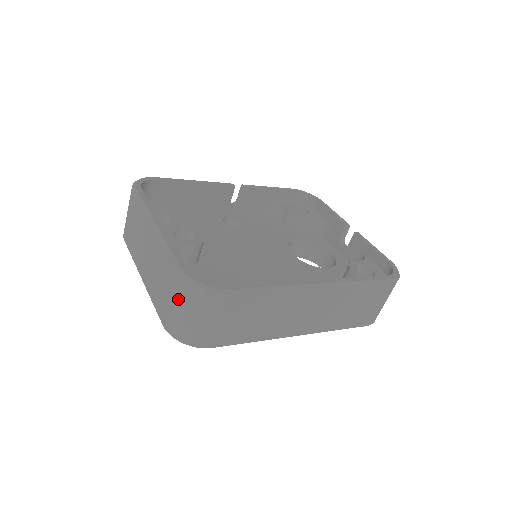
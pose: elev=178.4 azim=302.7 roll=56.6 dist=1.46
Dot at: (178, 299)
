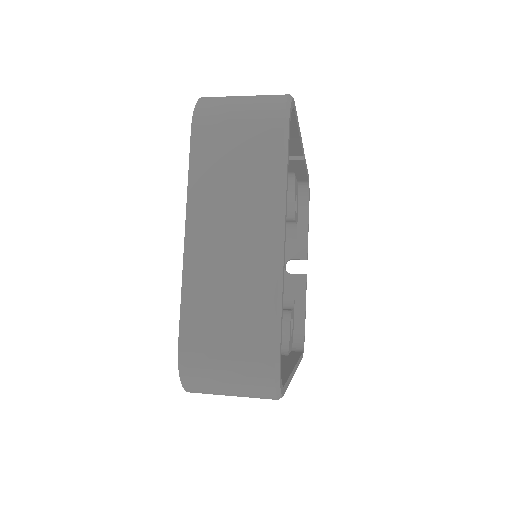
Dot at: (239, 368)
